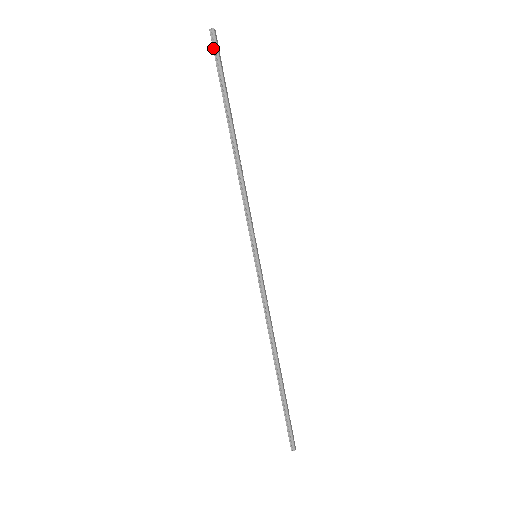
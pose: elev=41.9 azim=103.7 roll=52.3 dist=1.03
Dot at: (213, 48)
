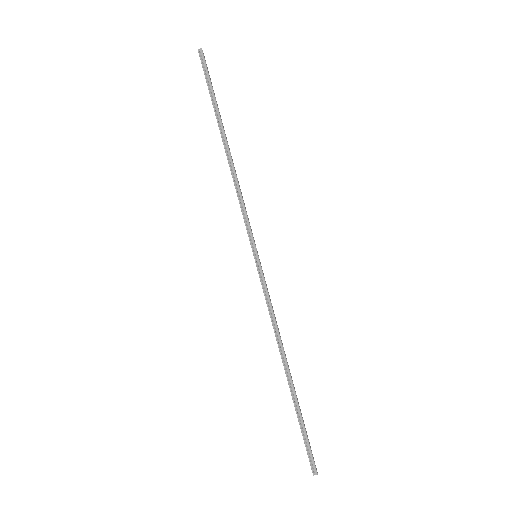
Dot at: (202, 65)
